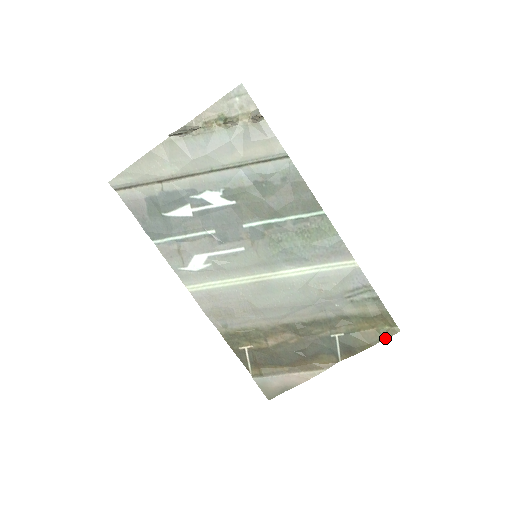
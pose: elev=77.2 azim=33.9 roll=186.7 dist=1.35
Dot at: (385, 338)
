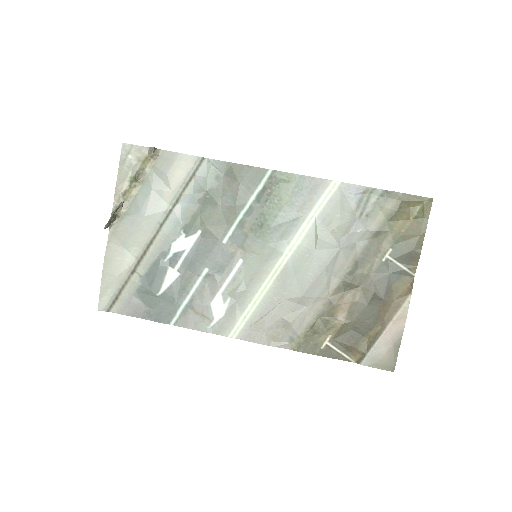
Dot at: (428, 217)
